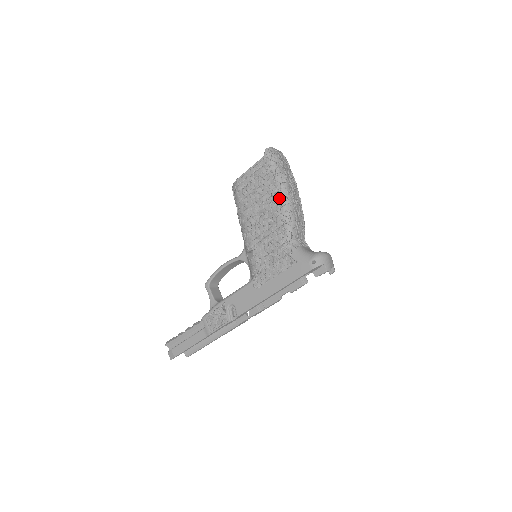
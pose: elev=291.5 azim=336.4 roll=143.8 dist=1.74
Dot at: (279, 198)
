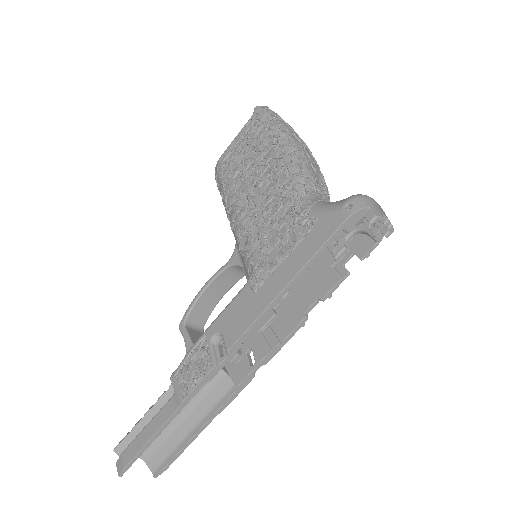
Dot at: (279, 149)
